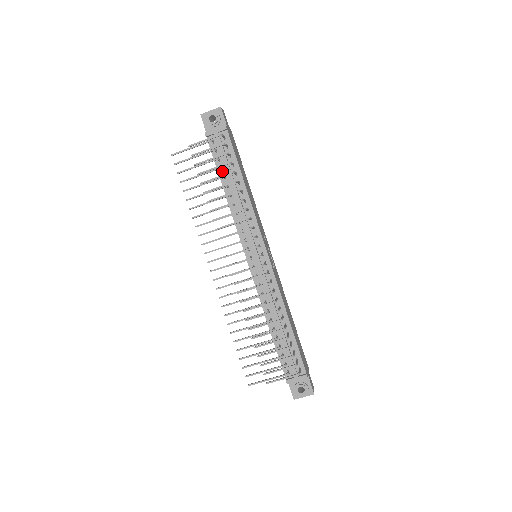
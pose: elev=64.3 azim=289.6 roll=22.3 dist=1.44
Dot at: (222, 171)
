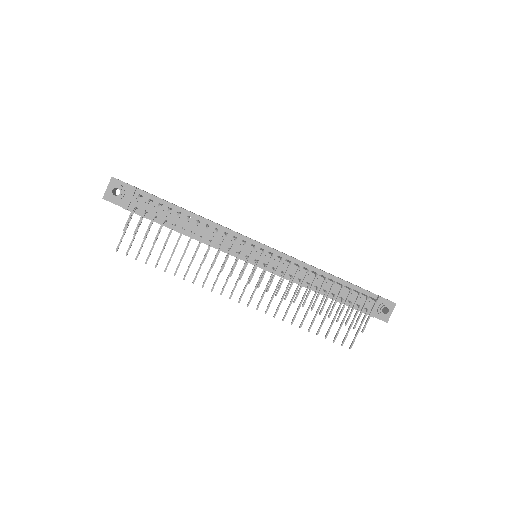
Dot at: (167, 222)
